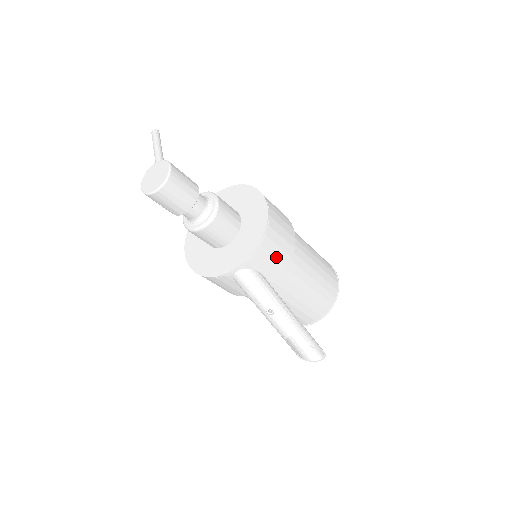
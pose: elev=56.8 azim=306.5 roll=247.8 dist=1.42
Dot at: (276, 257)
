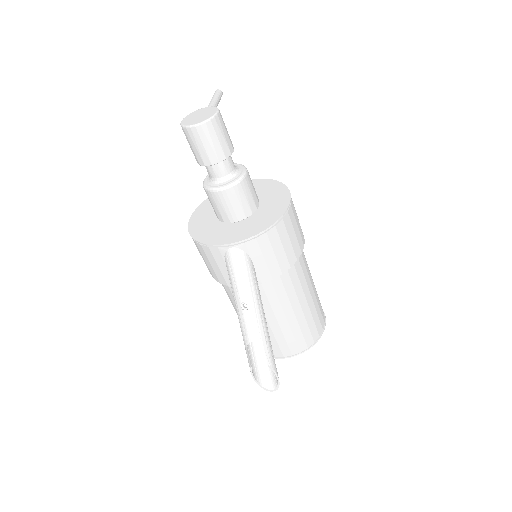
Dot at: (275, 255)
